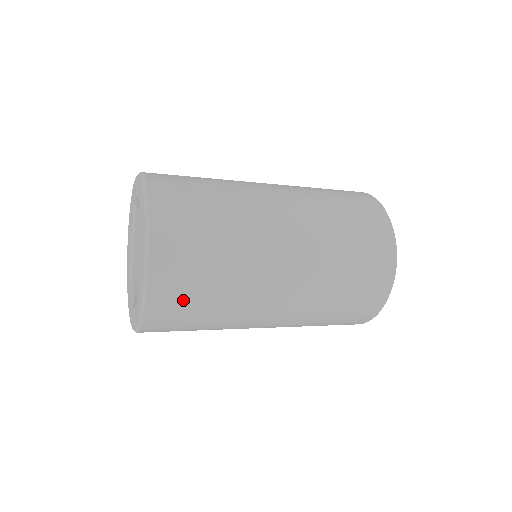
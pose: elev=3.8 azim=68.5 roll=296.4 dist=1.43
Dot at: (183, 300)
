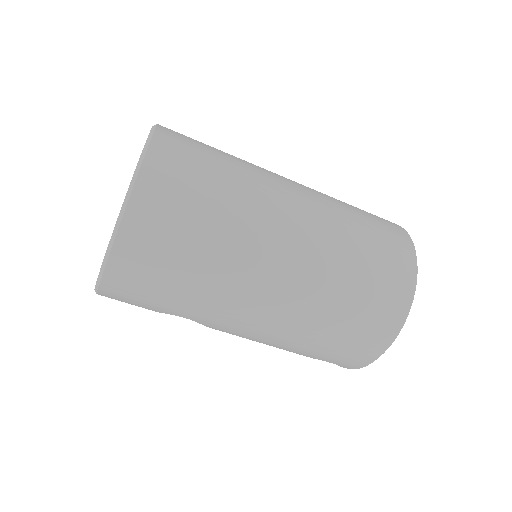
Dot at: (166, 231)
